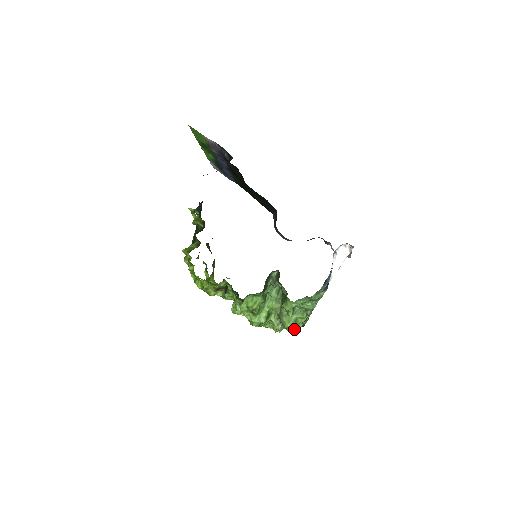
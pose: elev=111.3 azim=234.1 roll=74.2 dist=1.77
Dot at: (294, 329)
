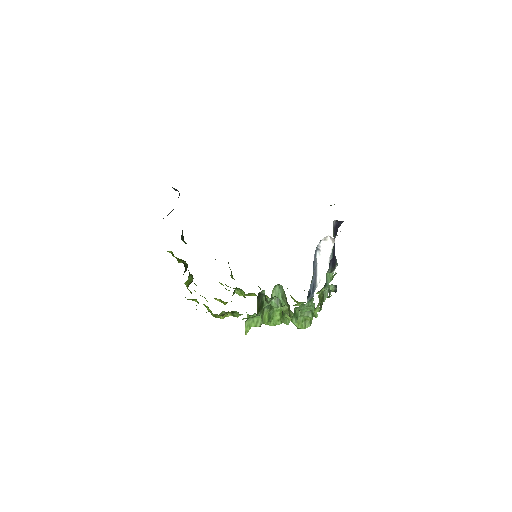
Dot at: (318, 311)
